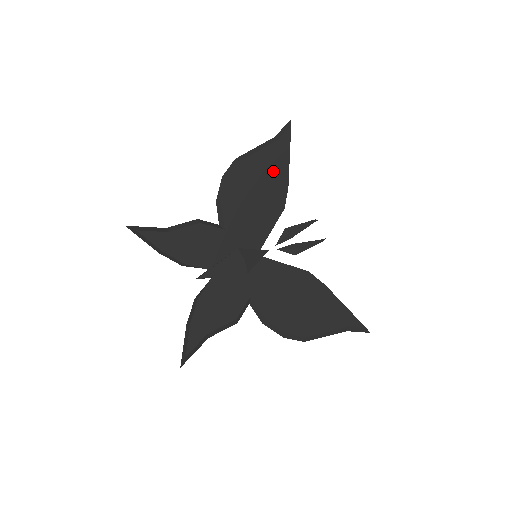
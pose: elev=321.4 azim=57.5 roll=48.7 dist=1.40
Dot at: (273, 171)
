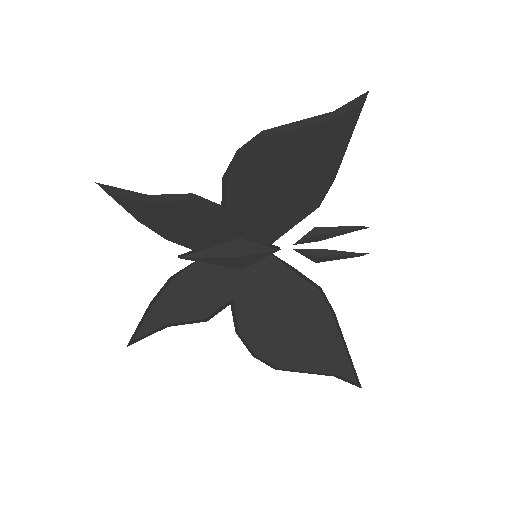
Dot at: (315, 159)
